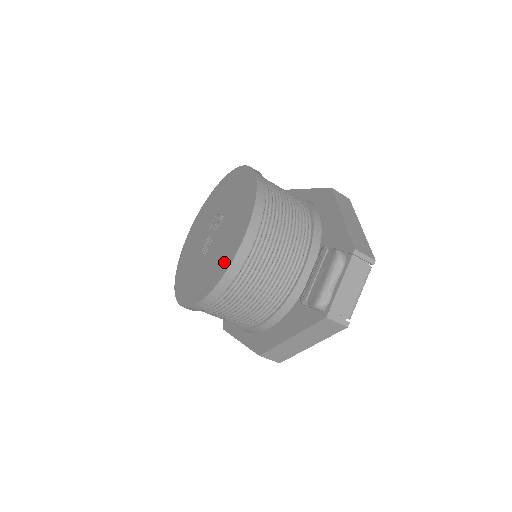
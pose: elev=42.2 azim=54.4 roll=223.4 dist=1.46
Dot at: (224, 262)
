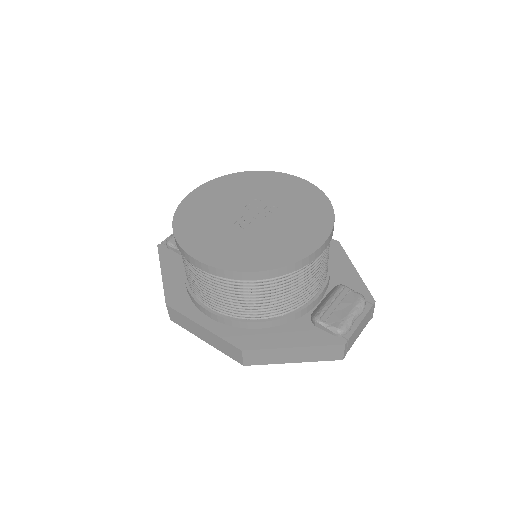
Dot at: (293, 250)
